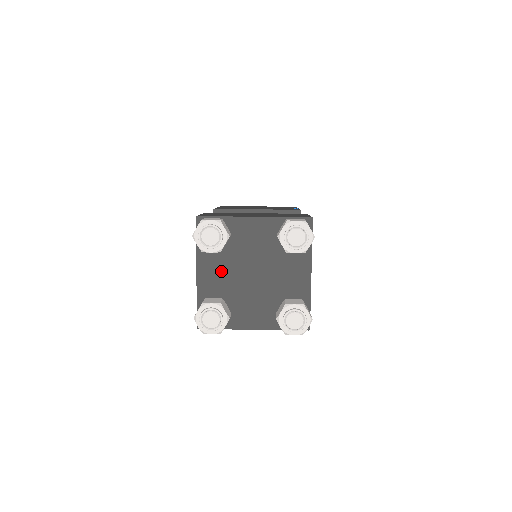
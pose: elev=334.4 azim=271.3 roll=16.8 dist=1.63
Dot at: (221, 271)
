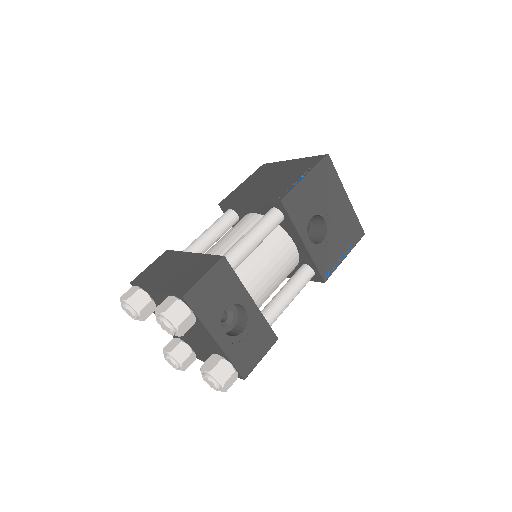
Dot at: occluded
